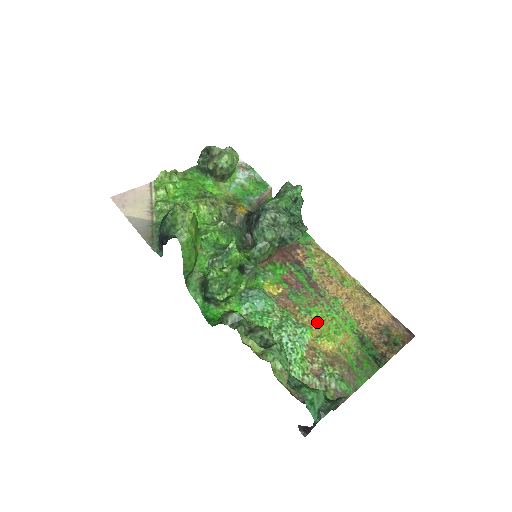
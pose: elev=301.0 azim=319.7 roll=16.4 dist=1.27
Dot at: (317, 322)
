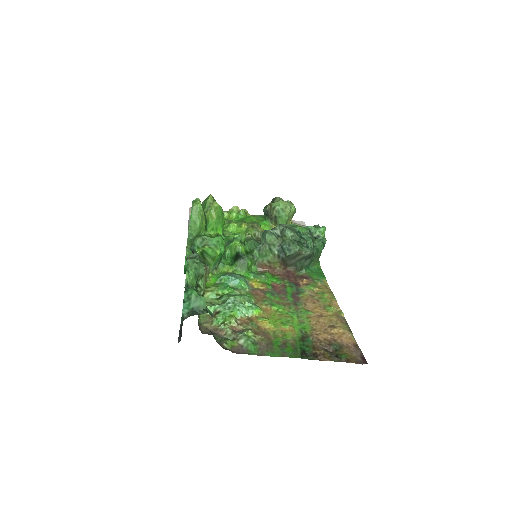
Dot at: (273, 312)
